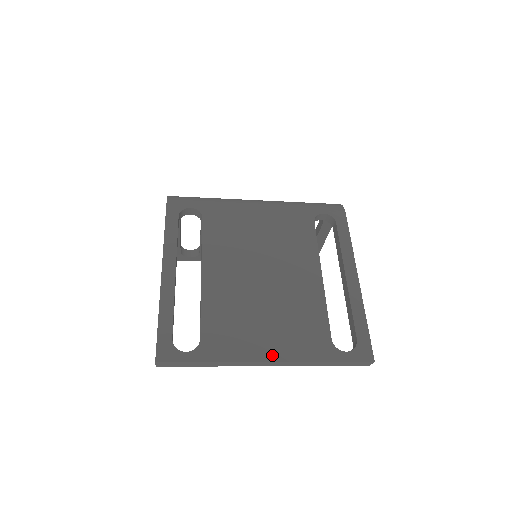
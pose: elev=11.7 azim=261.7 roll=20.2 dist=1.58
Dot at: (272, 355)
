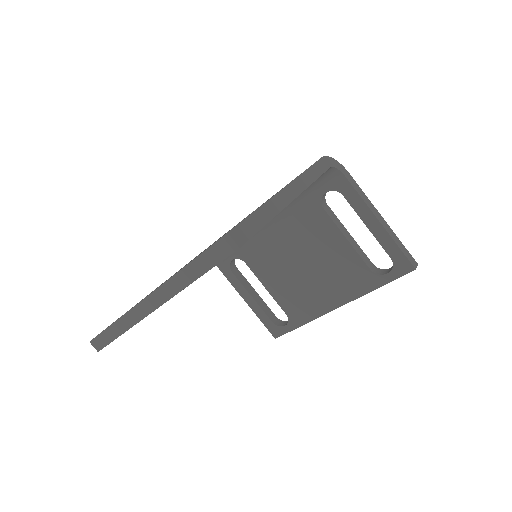
Dot at: occluded
